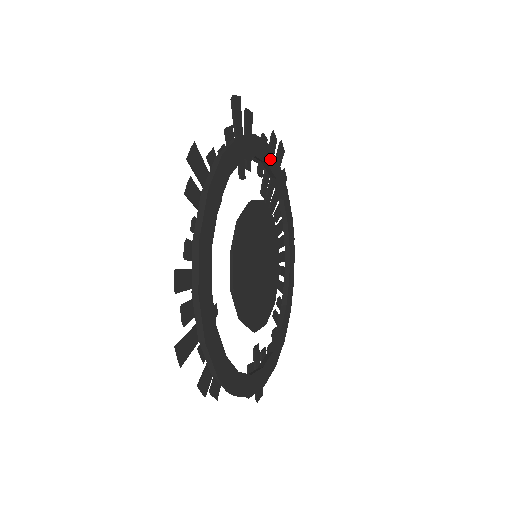
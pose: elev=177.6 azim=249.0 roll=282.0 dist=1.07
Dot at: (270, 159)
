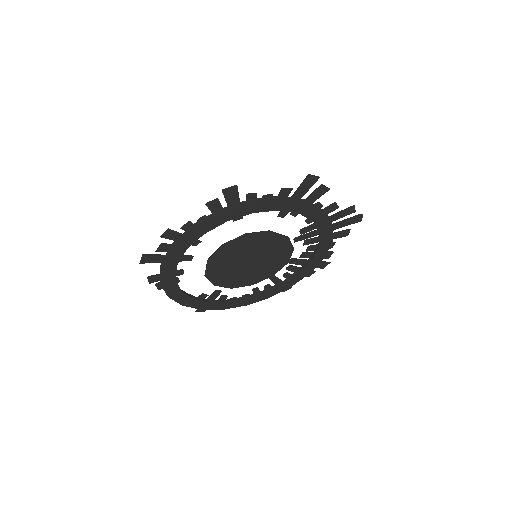
Dot at: (321, 220)
